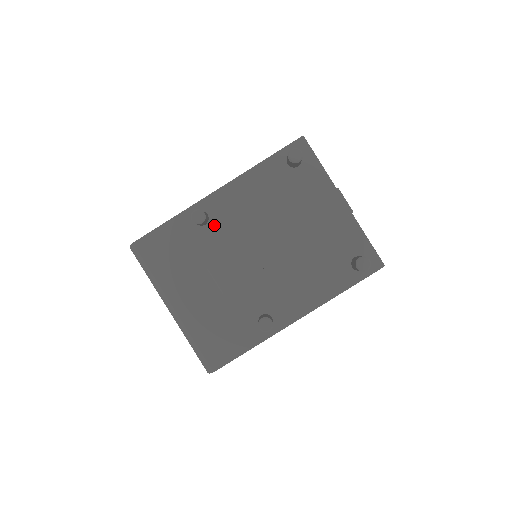
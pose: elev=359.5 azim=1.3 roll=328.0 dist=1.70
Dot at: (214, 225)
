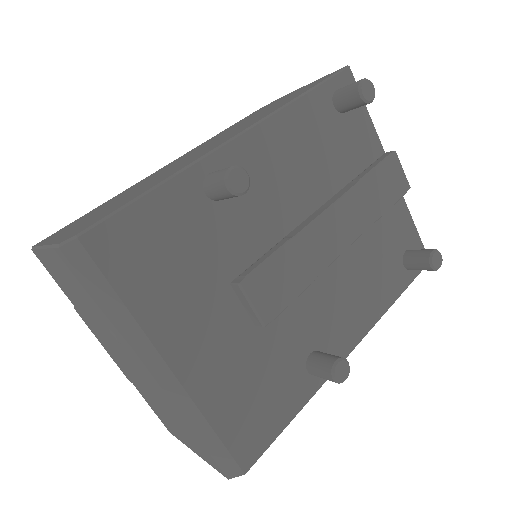
Dot at: (237, 200)
